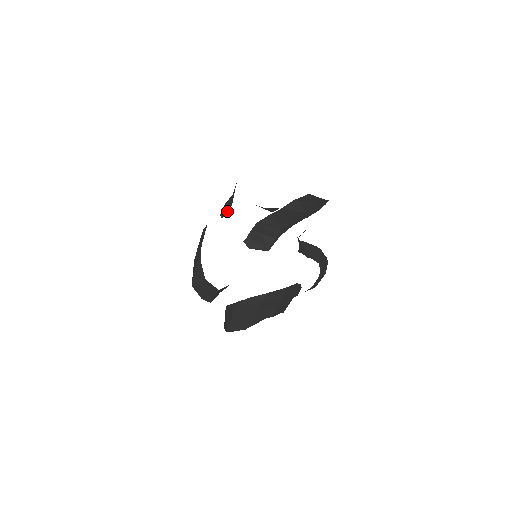
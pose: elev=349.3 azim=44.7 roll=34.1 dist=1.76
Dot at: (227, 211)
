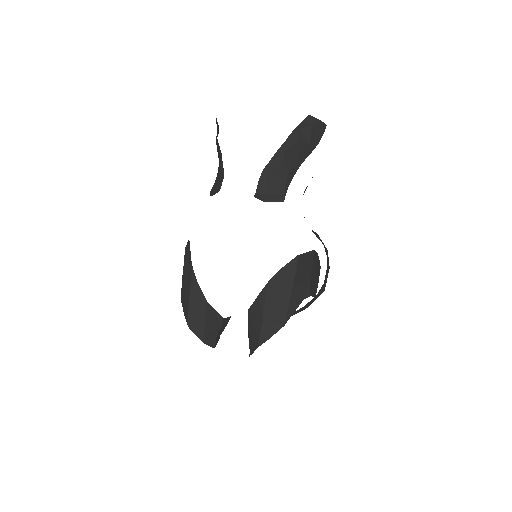
Dot at: (219, 186)
